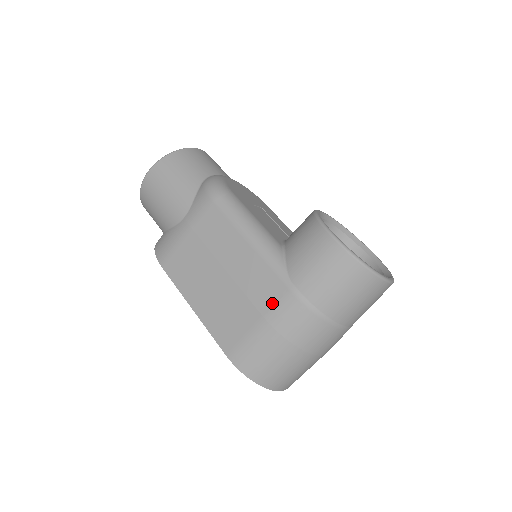
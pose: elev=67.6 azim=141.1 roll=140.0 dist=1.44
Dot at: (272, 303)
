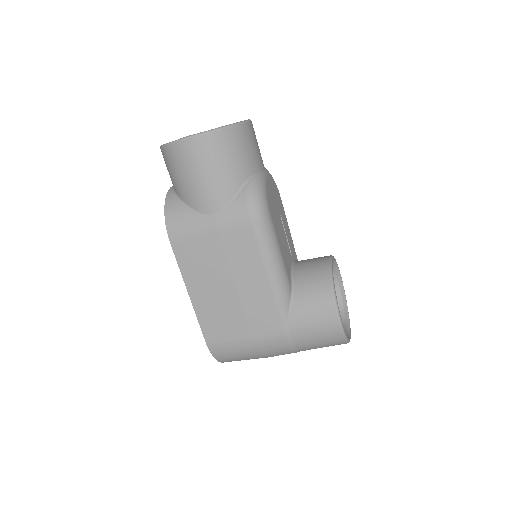
Dot at: (264, 332)
